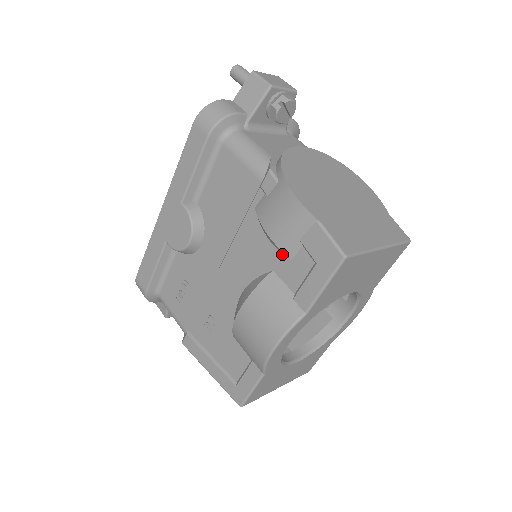
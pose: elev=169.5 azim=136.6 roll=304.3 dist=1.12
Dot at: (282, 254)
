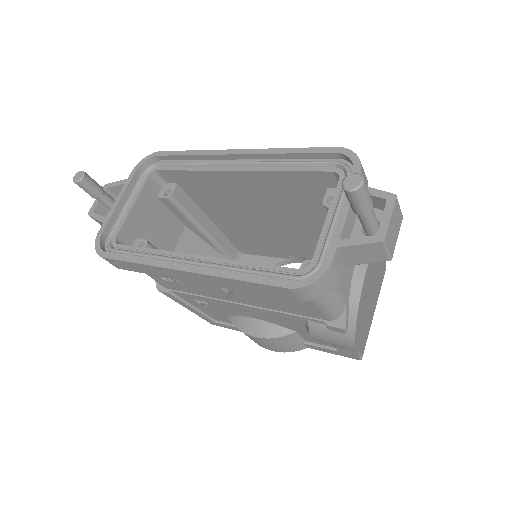
Dot at: occluded
